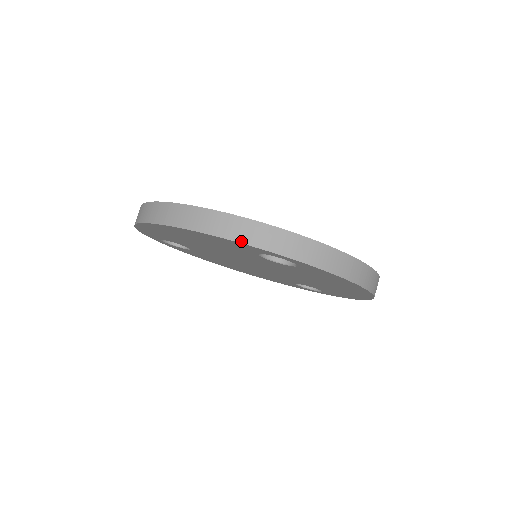
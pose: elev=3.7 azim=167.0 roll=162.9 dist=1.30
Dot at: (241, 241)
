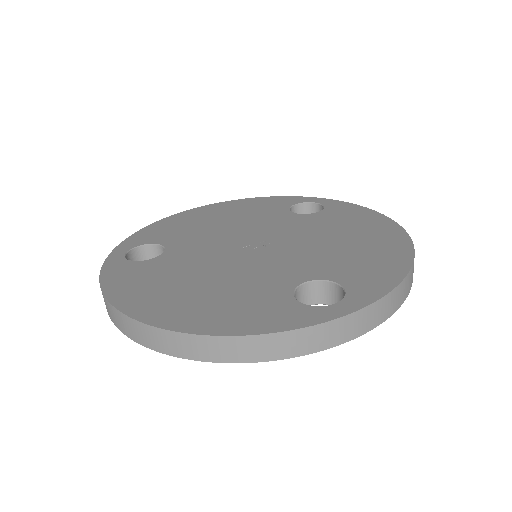
Dot at: (291, 356)
